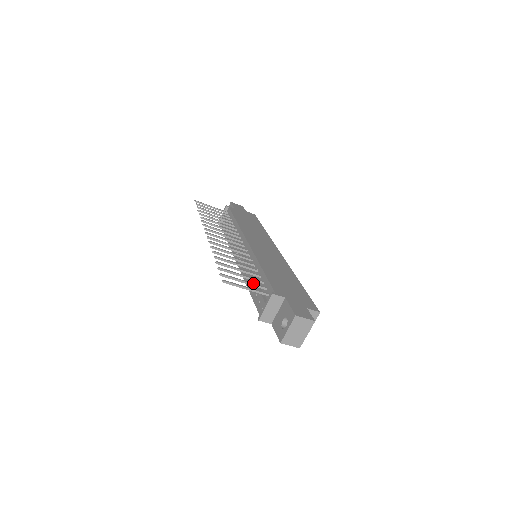
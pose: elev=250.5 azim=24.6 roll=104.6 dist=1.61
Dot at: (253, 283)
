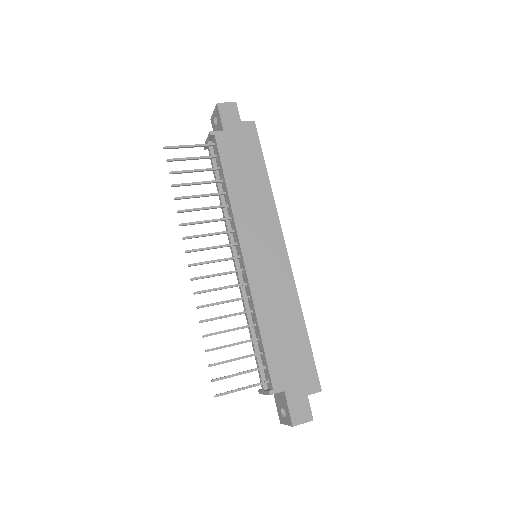
Dot at: (250, 370)
